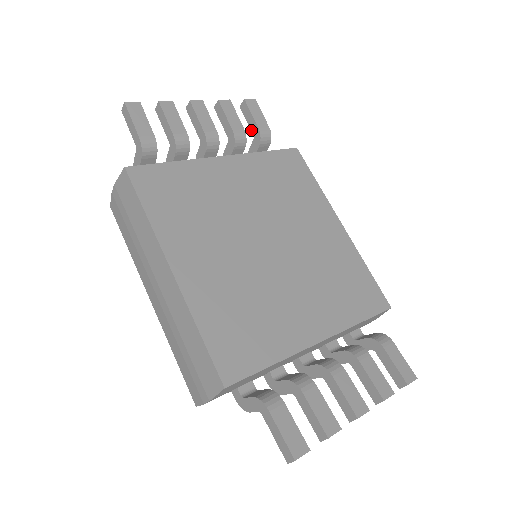
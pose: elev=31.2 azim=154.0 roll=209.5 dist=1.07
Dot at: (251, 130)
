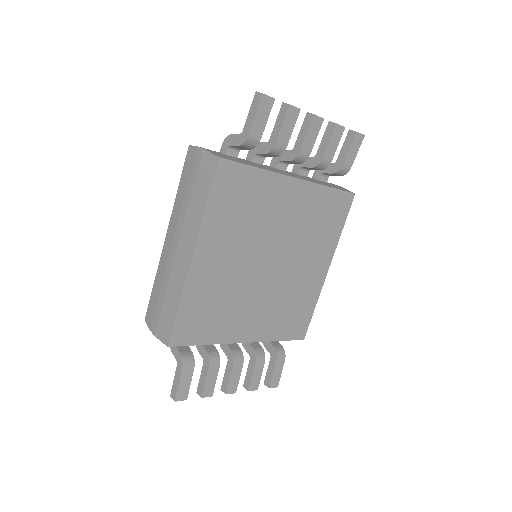
Dot at: (338, 156)
